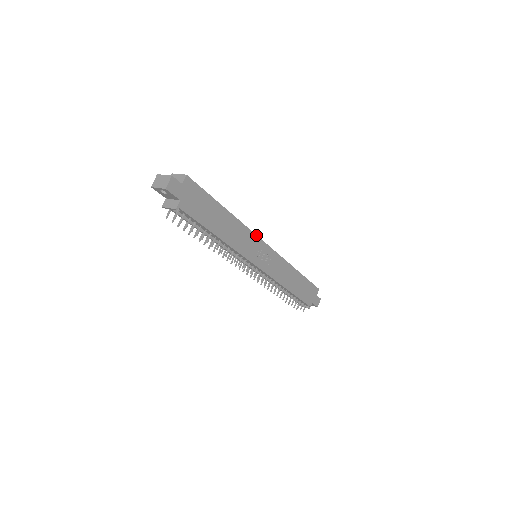
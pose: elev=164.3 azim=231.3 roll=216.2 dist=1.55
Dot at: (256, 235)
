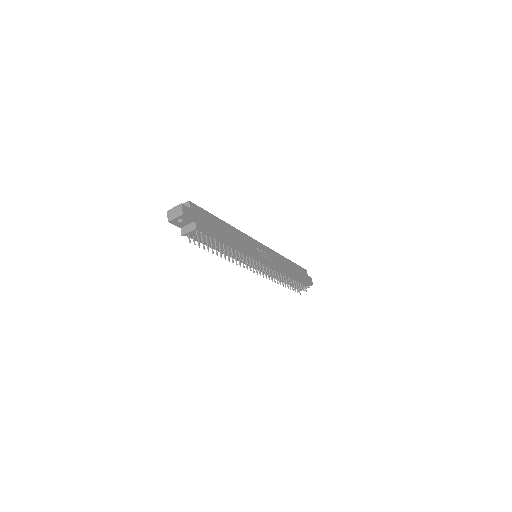
Dot at: (250, 237)
